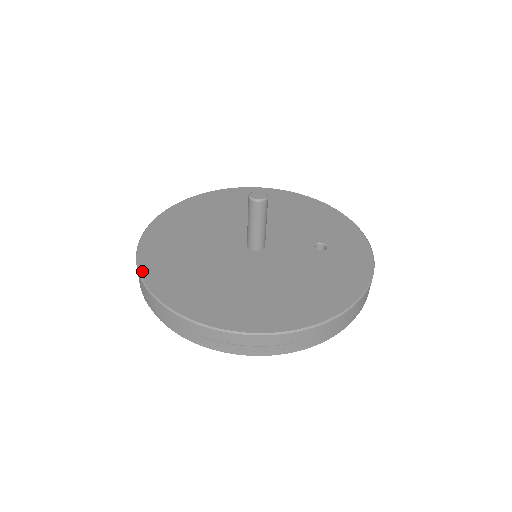
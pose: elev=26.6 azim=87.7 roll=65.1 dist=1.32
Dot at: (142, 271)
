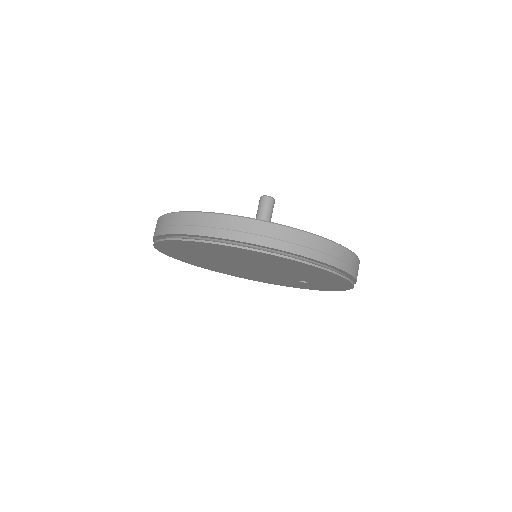
Dot at: occluded
